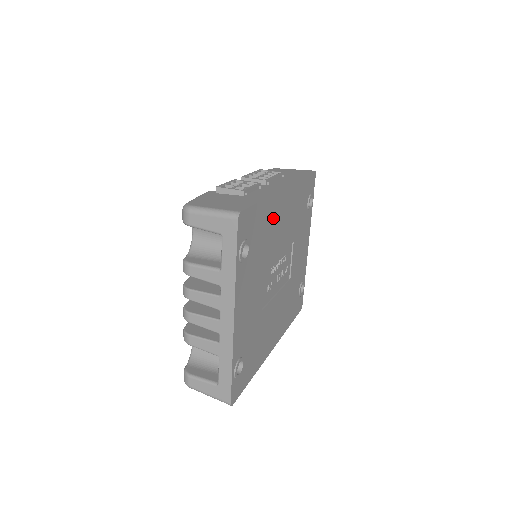
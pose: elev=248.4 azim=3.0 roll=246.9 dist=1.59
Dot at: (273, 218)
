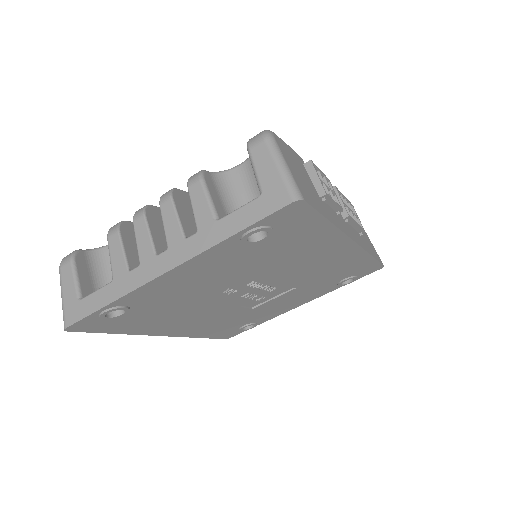
Dot at: (313, 248)
